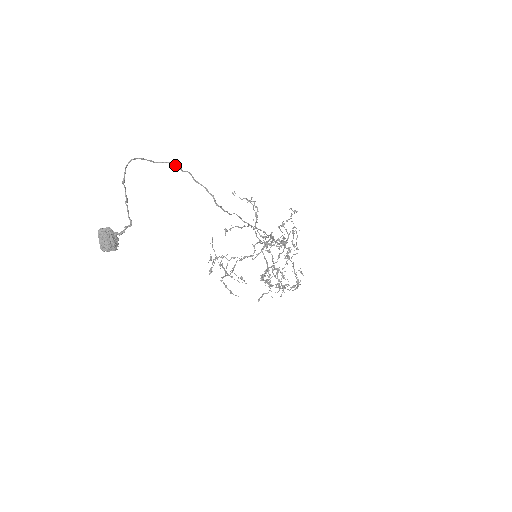
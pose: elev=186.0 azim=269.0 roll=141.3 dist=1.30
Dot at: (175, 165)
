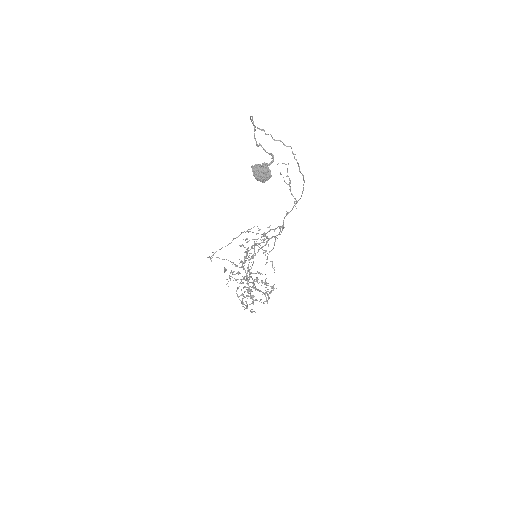
Dot at: (261, 130)
